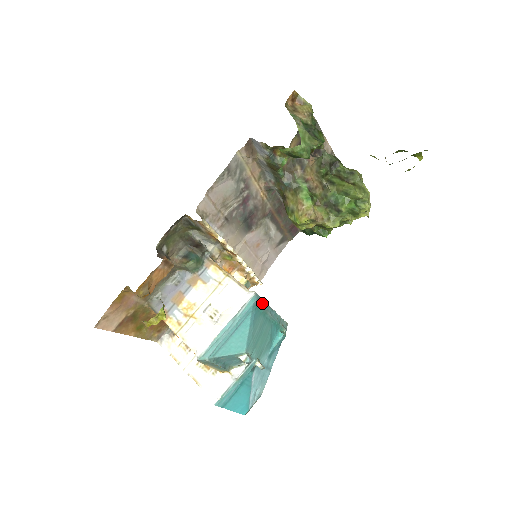
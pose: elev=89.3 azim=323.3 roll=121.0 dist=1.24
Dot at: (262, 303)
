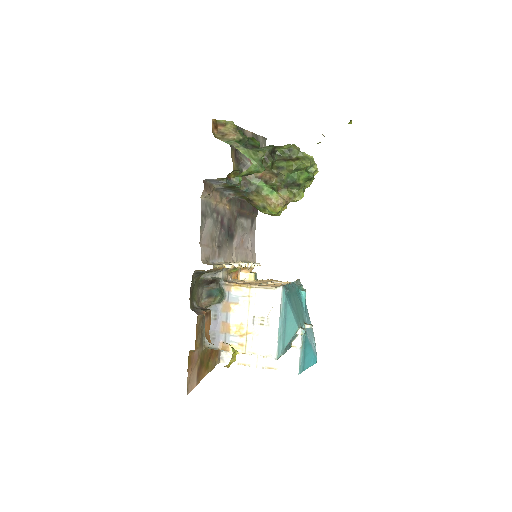
Dot at: (287, 288)
